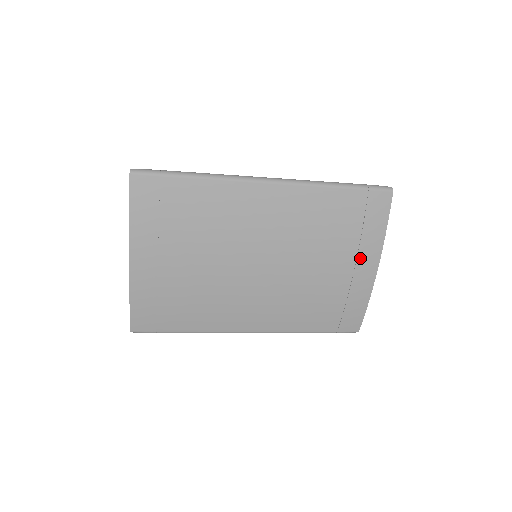
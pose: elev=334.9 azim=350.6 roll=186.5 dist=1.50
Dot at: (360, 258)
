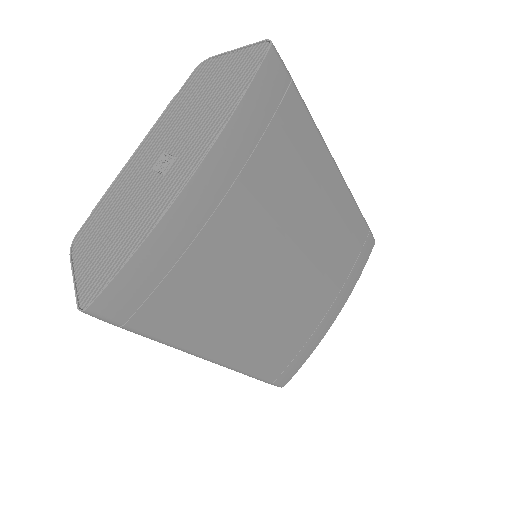
Dot at: (338, 298)
